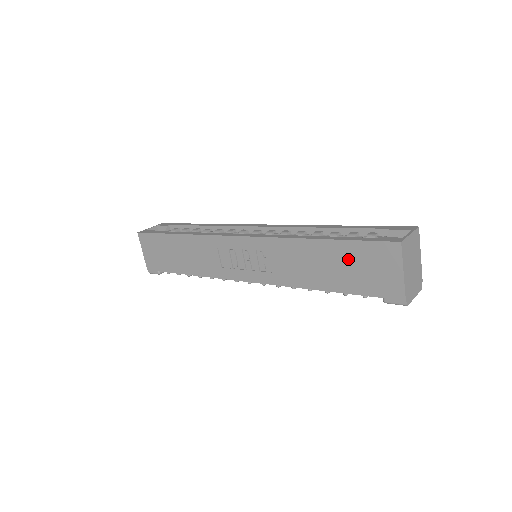
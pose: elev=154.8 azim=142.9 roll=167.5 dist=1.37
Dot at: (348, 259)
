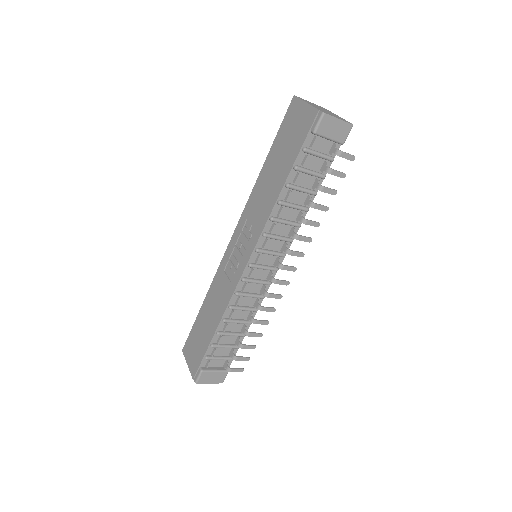
Dot at: (281, 146)
